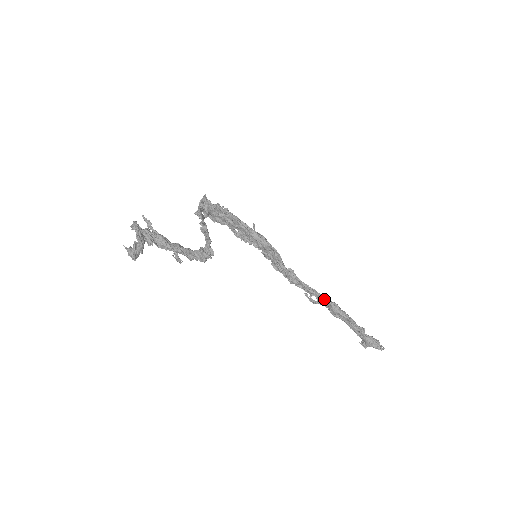
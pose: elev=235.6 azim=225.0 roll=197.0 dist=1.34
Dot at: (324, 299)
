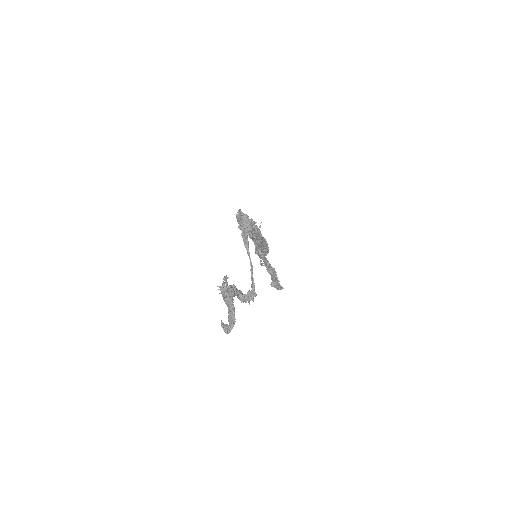
Dot at: (270, 267)
